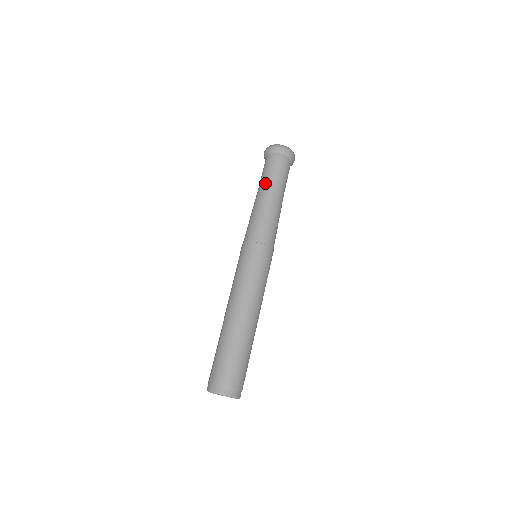
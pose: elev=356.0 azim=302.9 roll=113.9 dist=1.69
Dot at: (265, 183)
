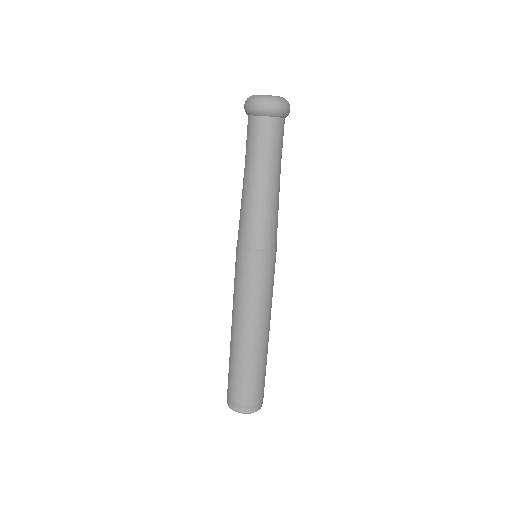
Dot at: (245, 161)
